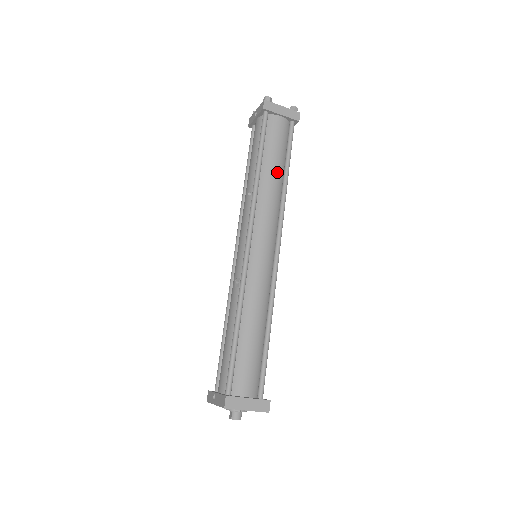
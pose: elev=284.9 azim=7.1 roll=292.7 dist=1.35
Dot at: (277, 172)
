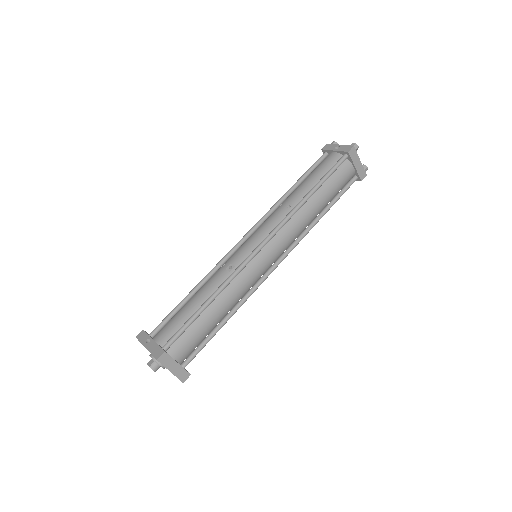
Dot at: (320, 207)
